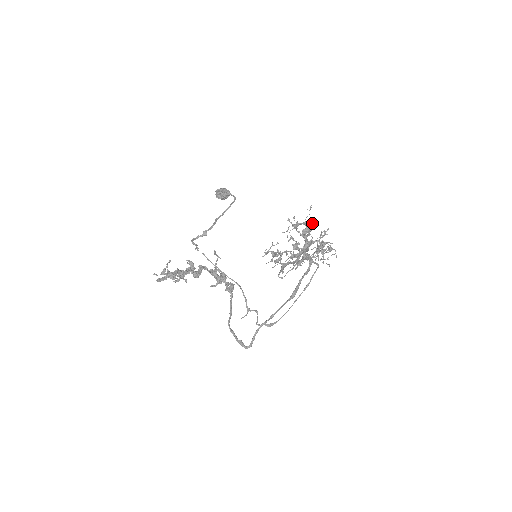
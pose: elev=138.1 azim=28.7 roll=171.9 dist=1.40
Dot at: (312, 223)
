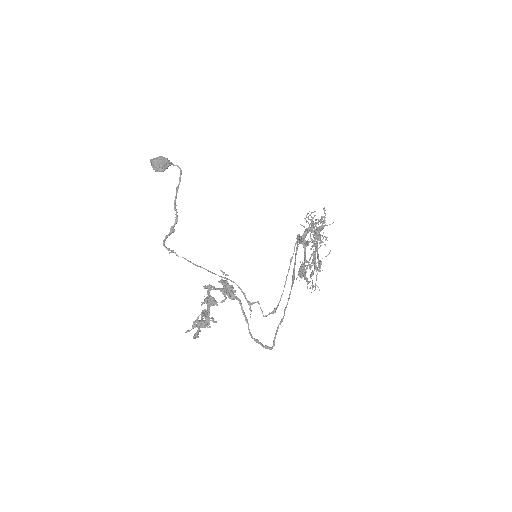
Dot at: occluded
